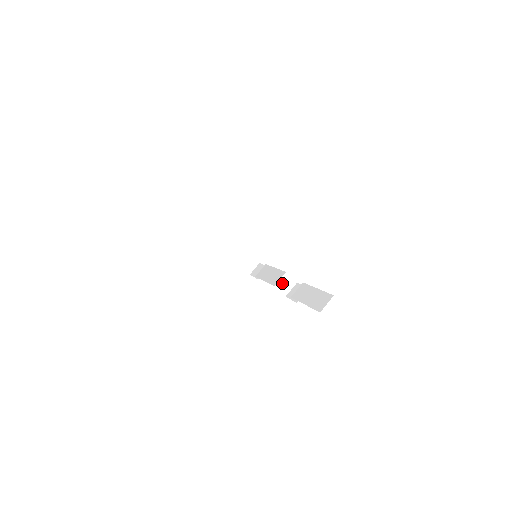
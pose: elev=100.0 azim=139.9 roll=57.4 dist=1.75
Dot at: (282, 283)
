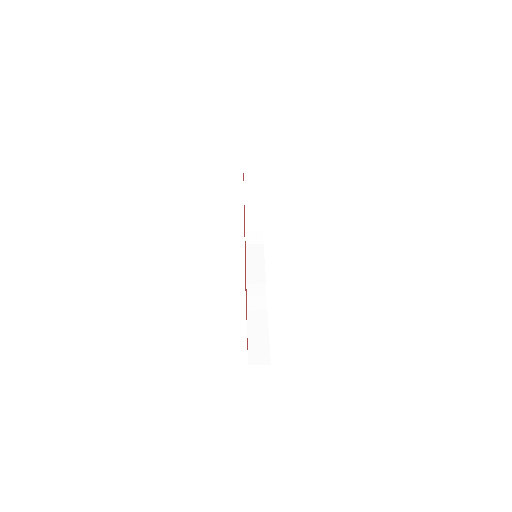
Dot at: (255, 286)
